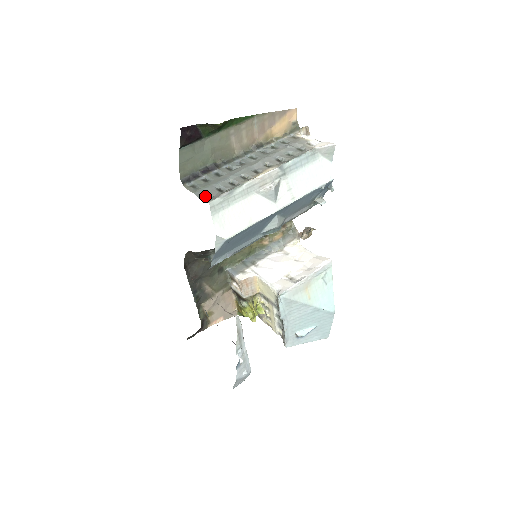
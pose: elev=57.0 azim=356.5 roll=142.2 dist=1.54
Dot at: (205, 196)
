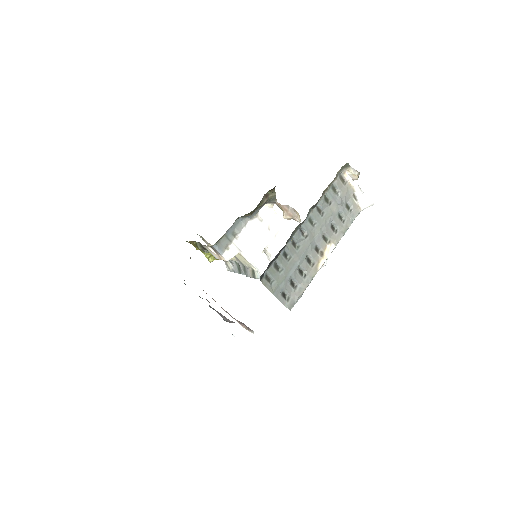
Dot at: (283, 297)
